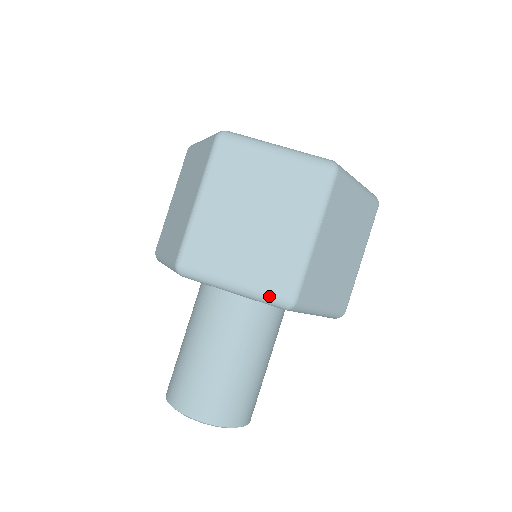
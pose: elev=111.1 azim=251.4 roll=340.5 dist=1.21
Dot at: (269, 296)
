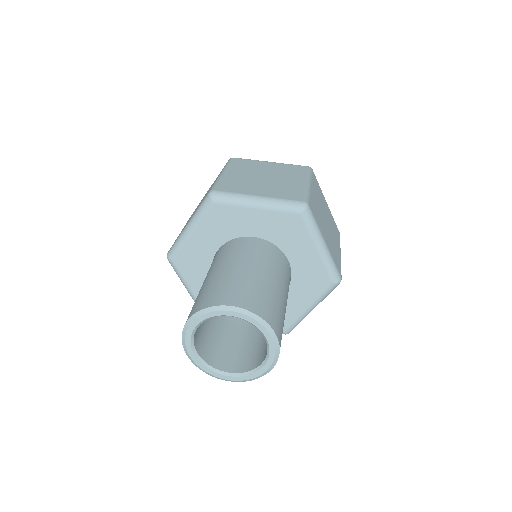
Dot at: (287, 201)
